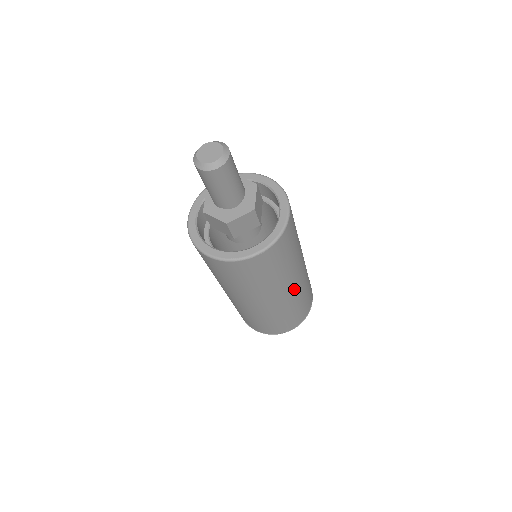
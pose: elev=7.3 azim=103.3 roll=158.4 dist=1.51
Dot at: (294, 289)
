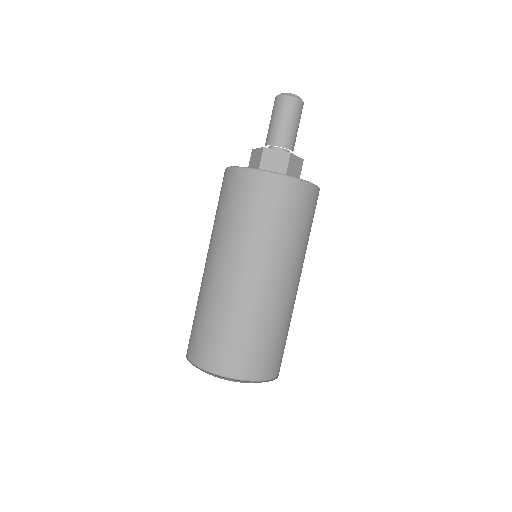
Dot at: (297, 290)
